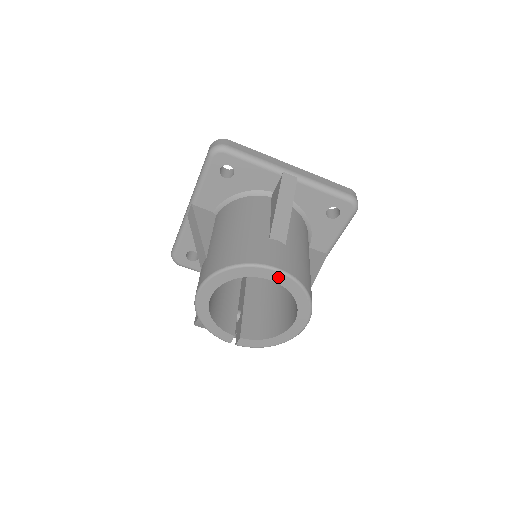
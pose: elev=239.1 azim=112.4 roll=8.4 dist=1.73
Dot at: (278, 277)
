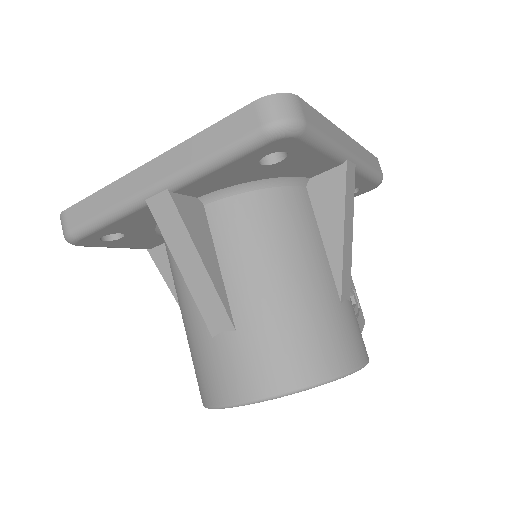
Dot at: occluded
